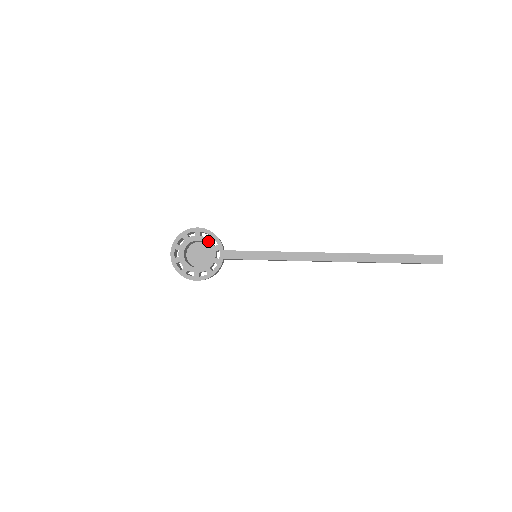
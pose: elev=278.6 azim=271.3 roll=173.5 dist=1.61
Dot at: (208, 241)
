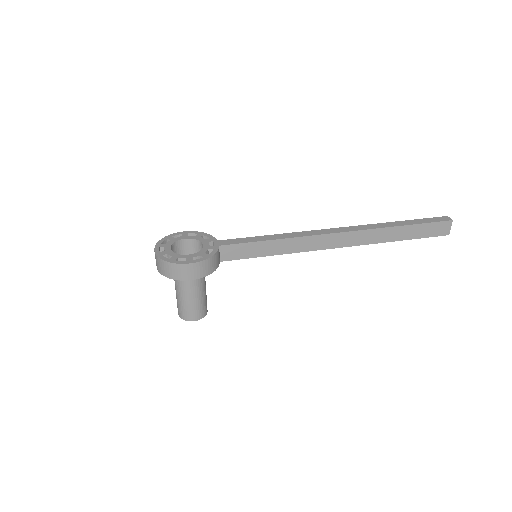
Dot at: (198, 237)
